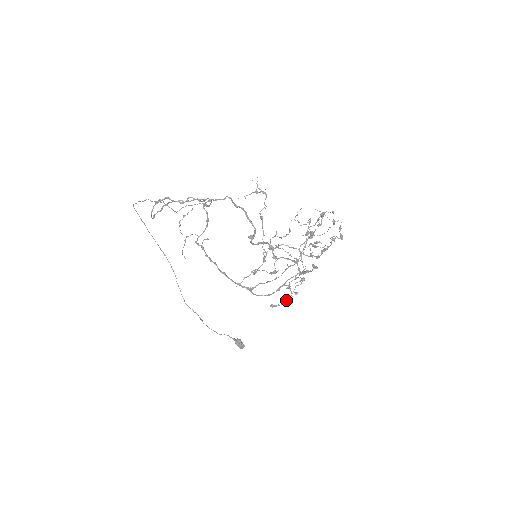
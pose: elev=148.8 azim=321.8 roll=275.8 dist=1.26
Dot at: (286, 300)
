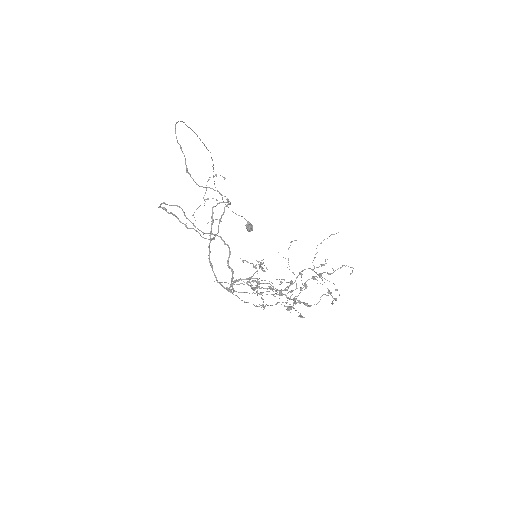
Dot at: occluded
